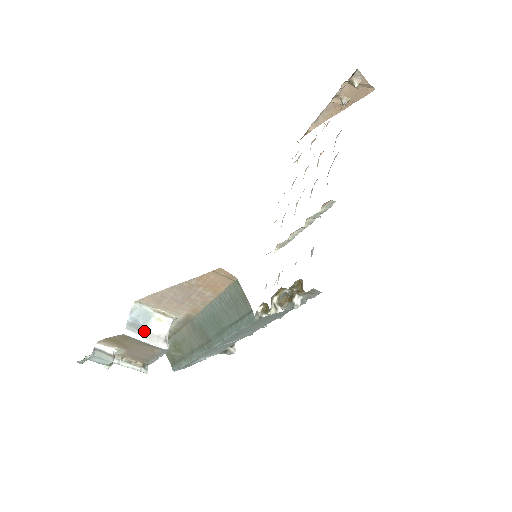
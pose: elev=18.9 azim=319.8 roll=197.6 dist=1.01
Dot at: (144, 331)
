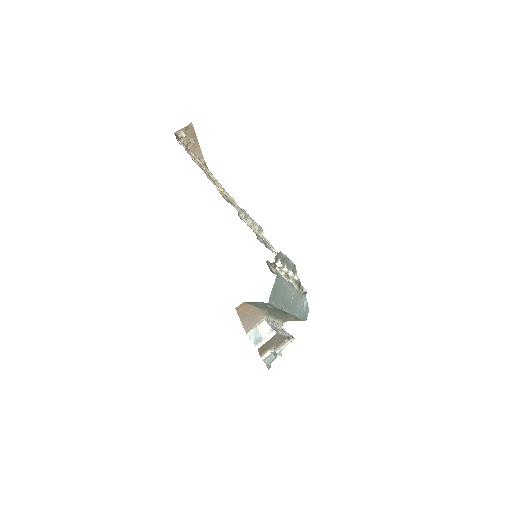
Dot at: (262, 338)
